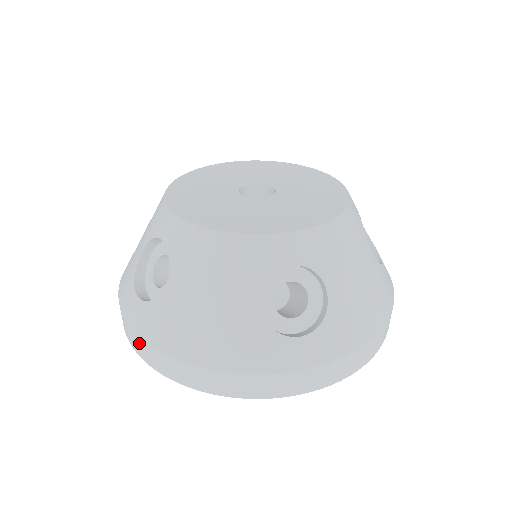
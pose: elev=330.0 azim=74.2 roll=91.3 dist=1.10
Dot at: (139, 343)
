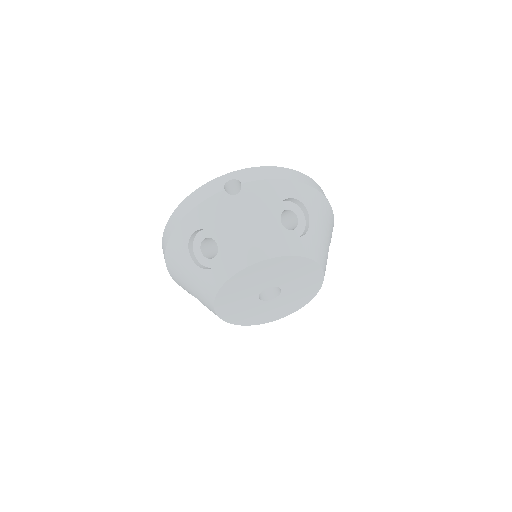
Dot at: occluded
